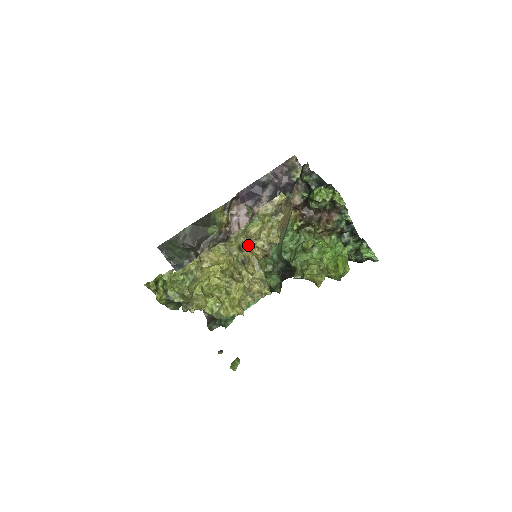
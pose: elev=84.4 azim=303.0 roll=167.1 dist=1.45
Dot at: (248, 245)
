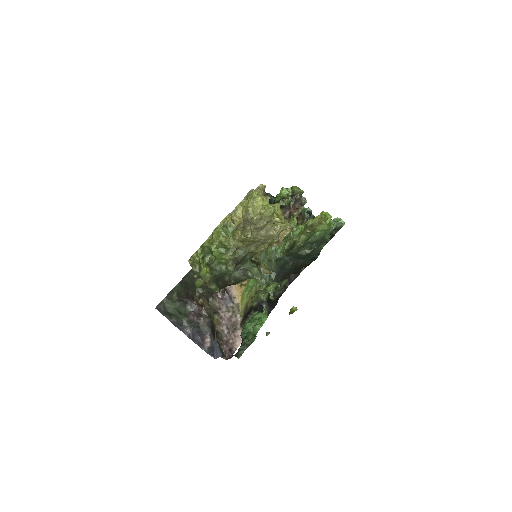
Dot at: occluded
